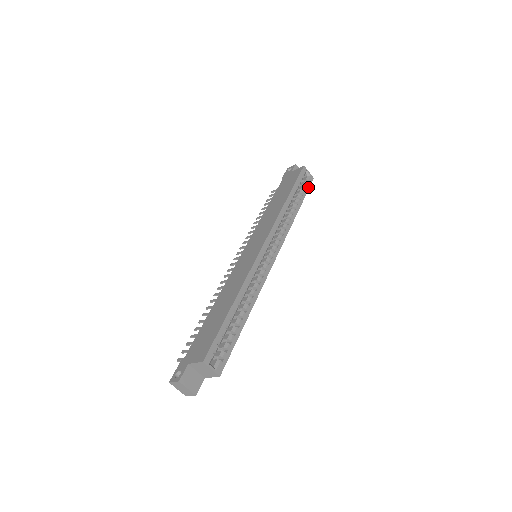
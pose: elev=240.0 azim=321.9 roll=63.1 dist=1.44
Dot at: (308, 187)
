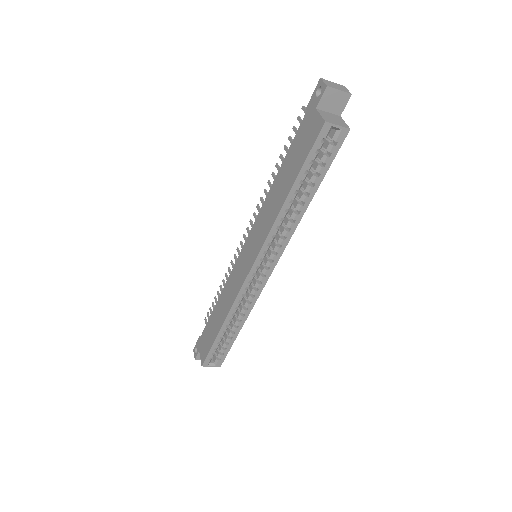
Dot at: (334, 154)
